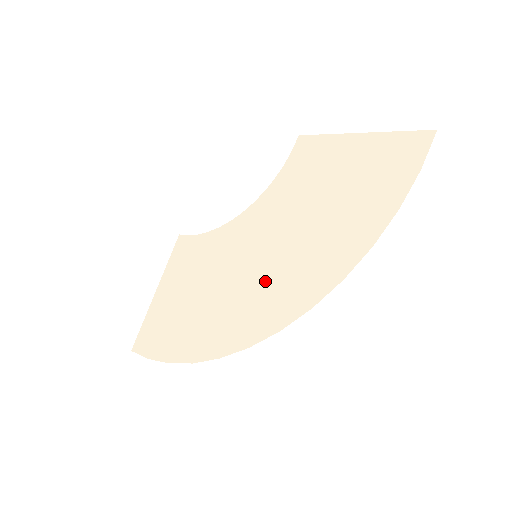
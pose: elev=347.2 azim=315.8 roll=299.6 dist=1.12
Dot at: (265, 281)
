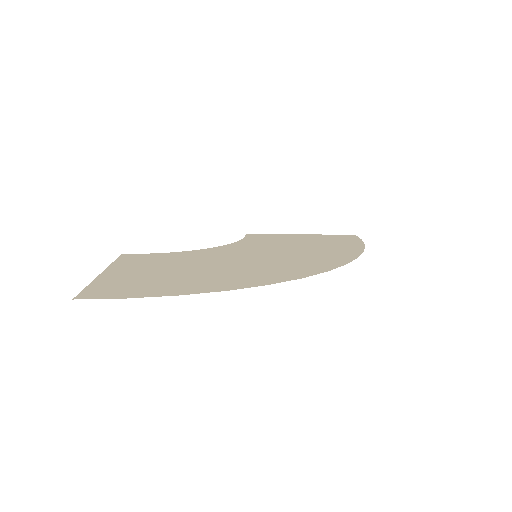
Dot at: (282, 261)
